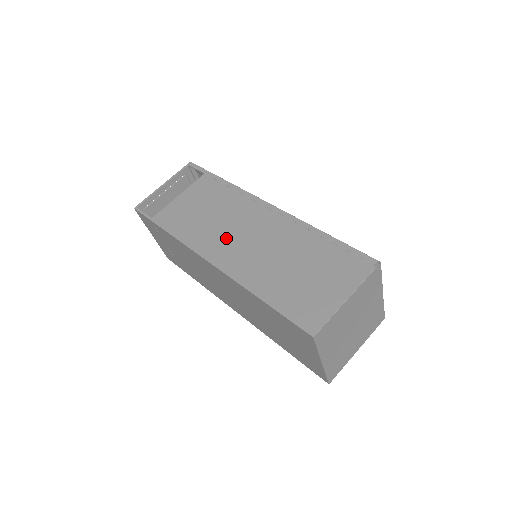
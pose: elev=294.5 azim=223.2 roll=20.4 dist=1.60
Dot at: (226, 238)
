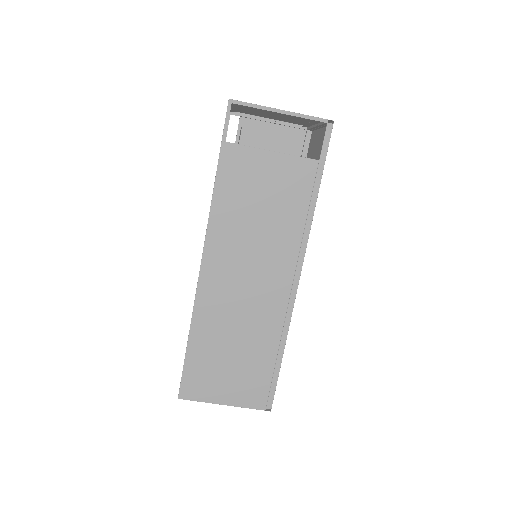
Dot at: (237, 260)
